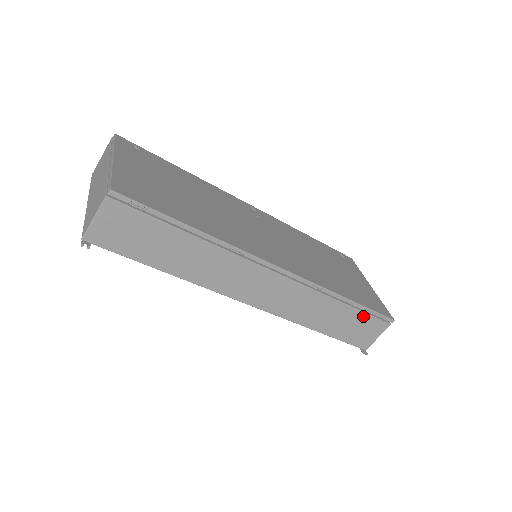
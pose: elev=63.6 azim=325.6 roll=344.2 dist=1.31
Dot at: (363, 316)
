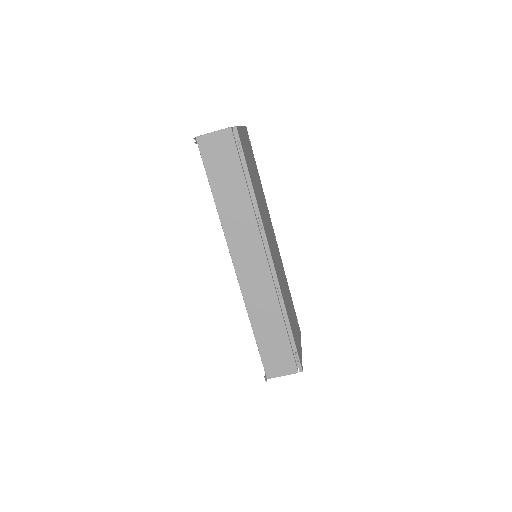
Dot at: (287, 346)
